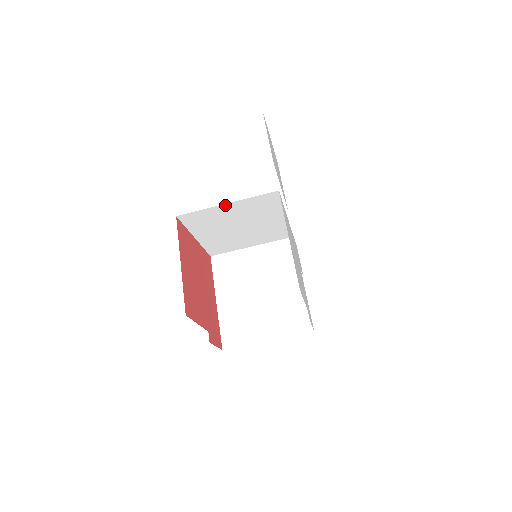
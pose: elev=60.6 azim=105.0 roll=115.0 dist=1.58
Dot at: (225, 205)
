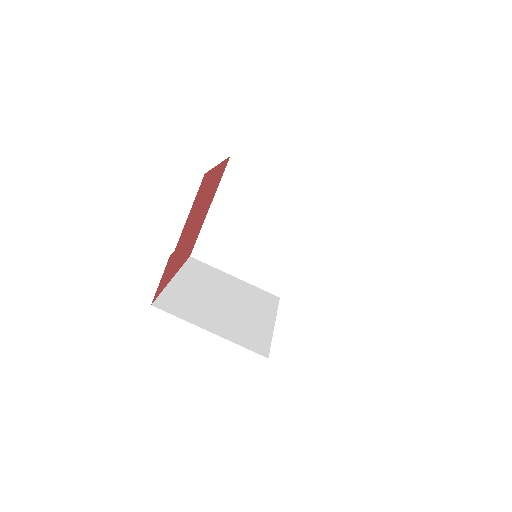
Dot at: (277, 181)
